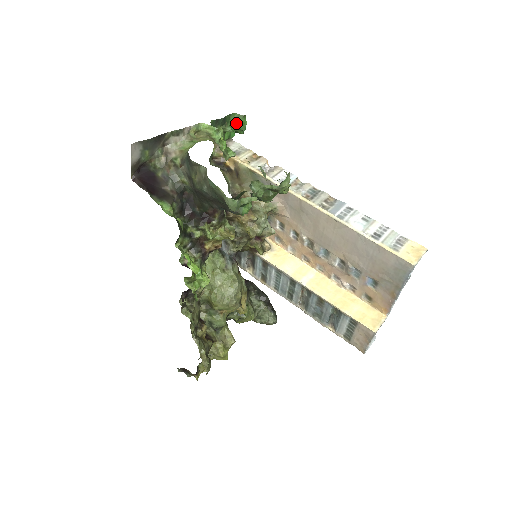
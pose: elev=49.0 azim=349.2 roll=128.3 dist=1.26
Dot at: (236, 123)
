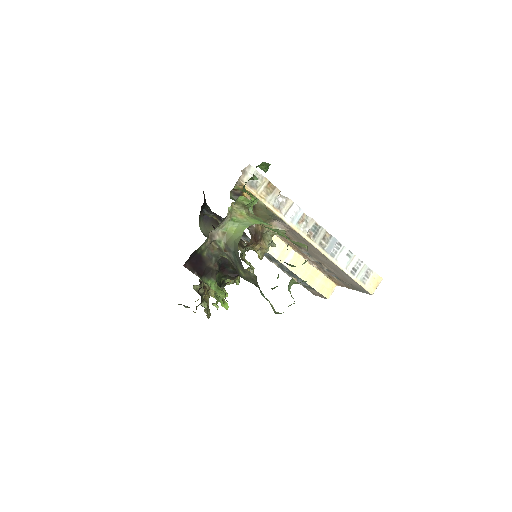
Dot at: (261, 166)
